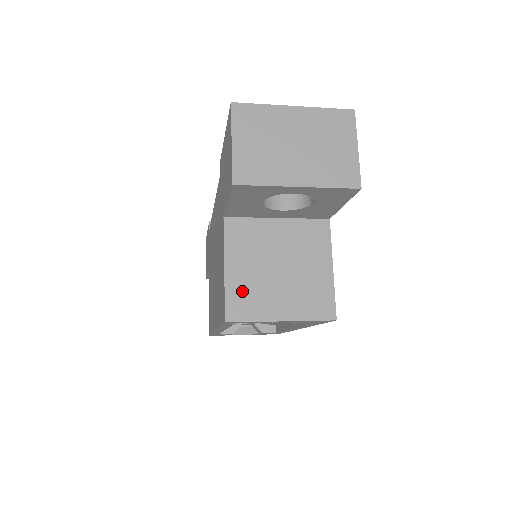
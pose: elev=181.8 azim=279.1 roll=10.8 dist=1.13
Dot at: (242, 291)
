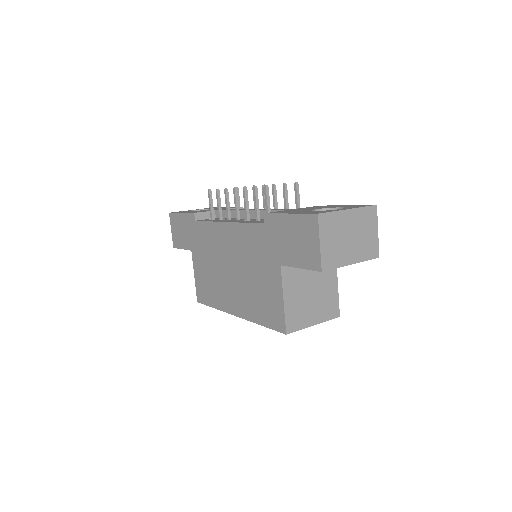
Dot at: (294, 313)
